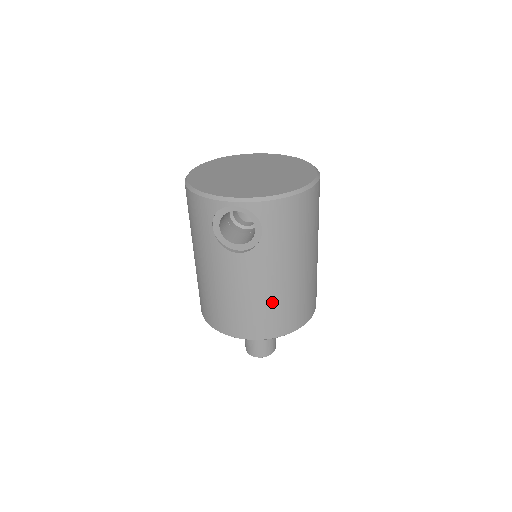
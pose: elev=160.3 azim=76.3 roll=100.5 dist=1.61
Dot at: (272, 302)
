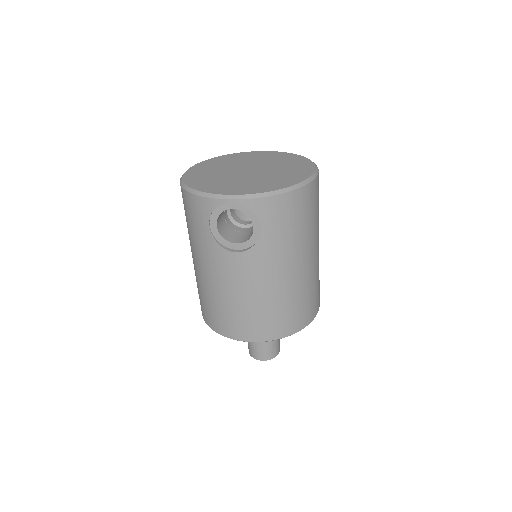
Dot at: (274, 302)
